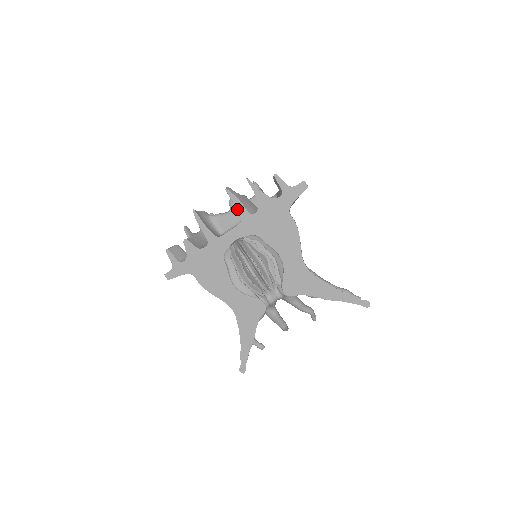
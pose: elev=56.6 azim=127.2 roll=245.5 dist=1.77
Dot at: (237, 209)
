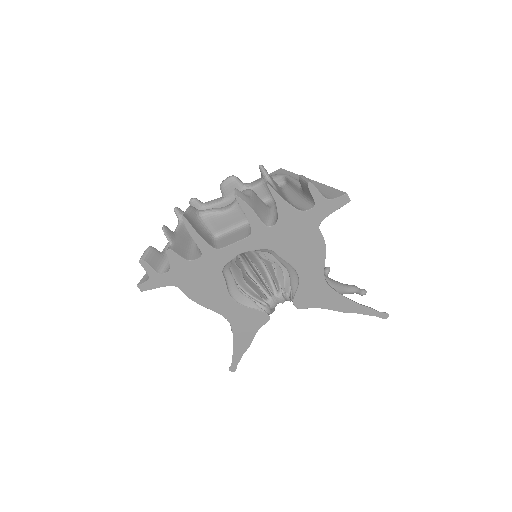
Dot at: (248, 220)
